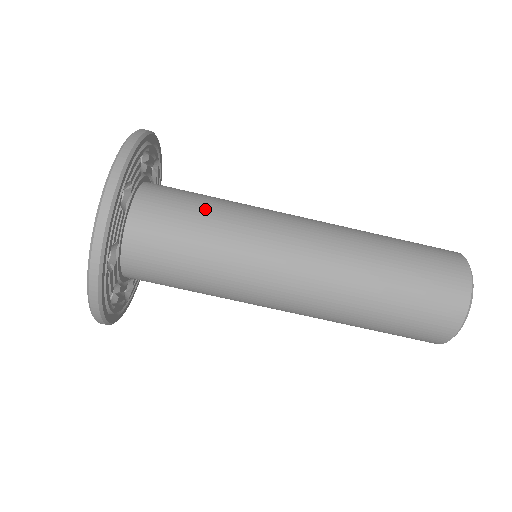
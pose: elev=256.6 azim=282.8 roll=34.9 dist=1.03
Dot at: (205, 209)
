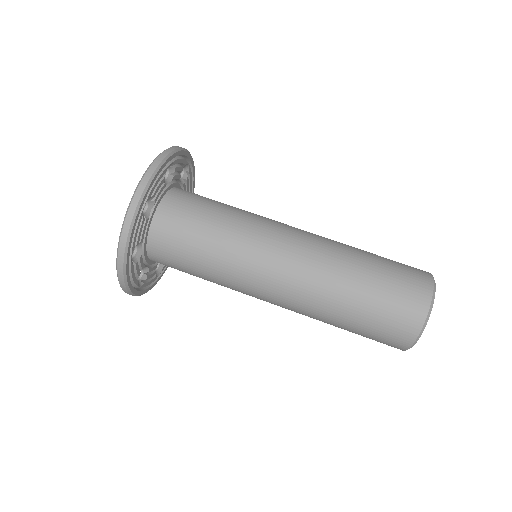
Dot at: occluded
